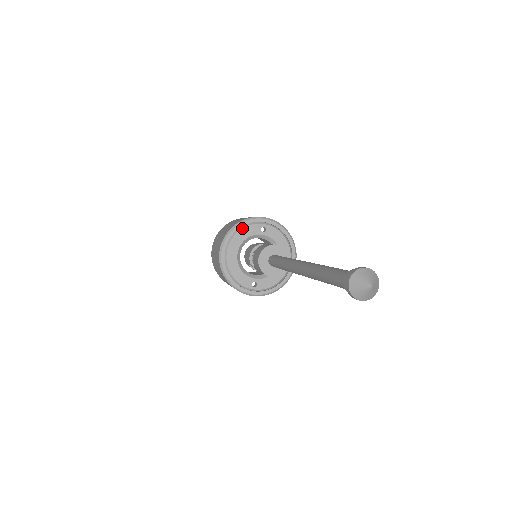
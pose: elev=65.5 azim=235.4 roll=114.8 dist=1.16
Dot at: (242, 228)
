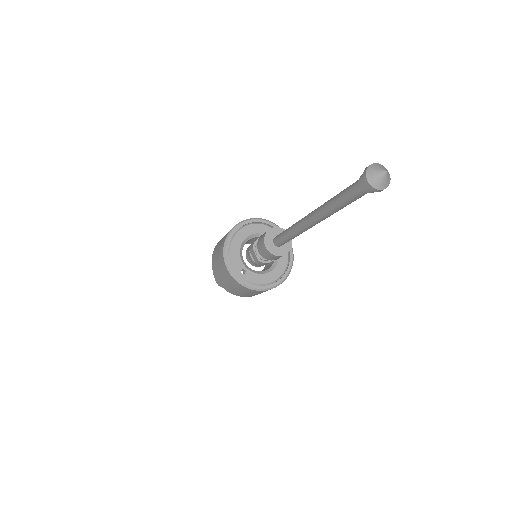
Dot at: (260, 223)
